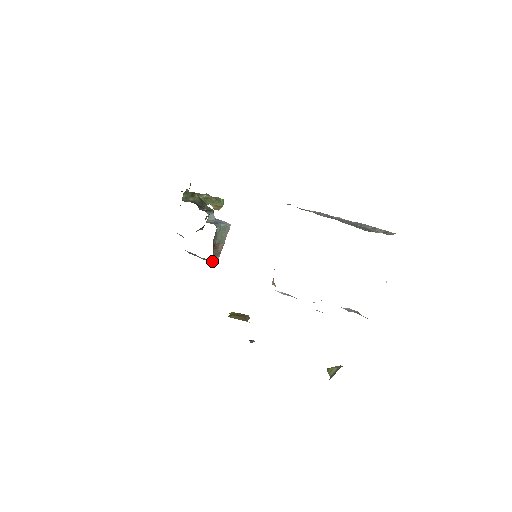
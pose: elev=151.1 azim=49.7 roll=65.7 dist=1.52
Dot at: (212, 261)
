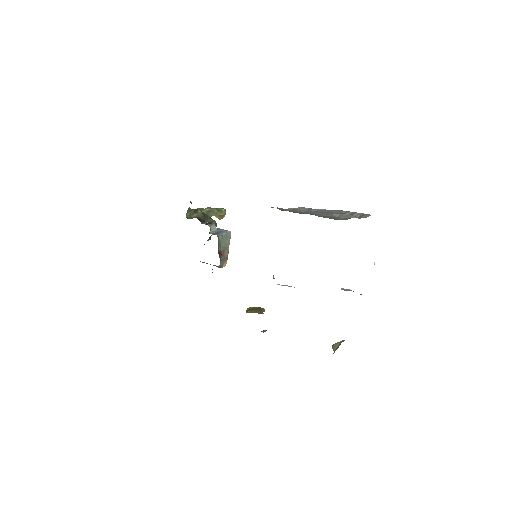
Dot at: (221, 267)
